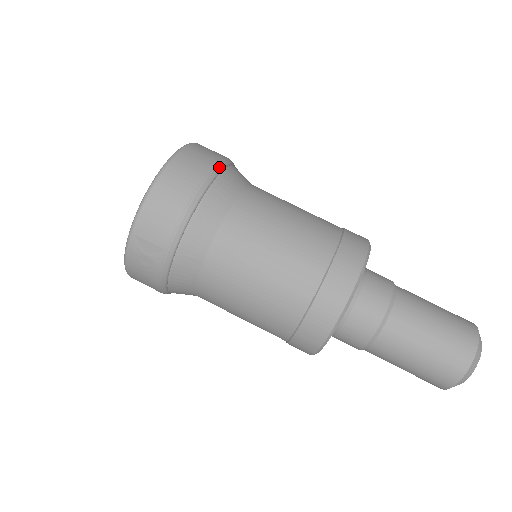
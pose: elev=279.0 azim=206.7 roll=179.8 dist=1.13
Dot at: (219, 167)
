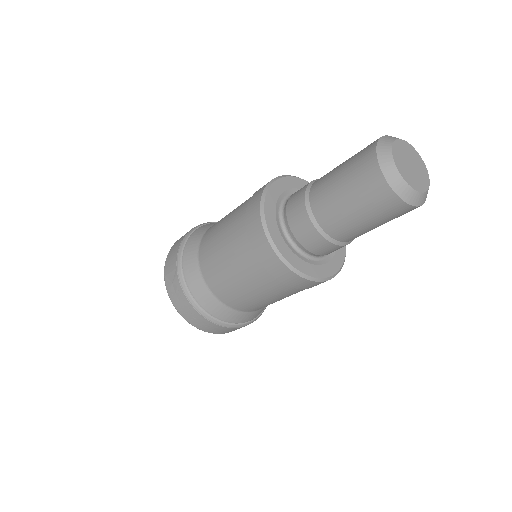
Dot at: (210, 222)
